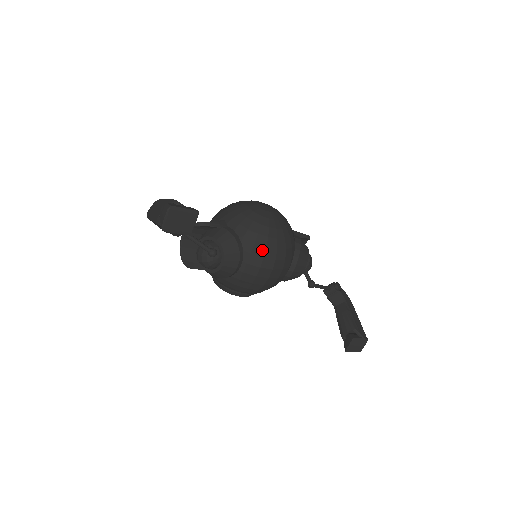
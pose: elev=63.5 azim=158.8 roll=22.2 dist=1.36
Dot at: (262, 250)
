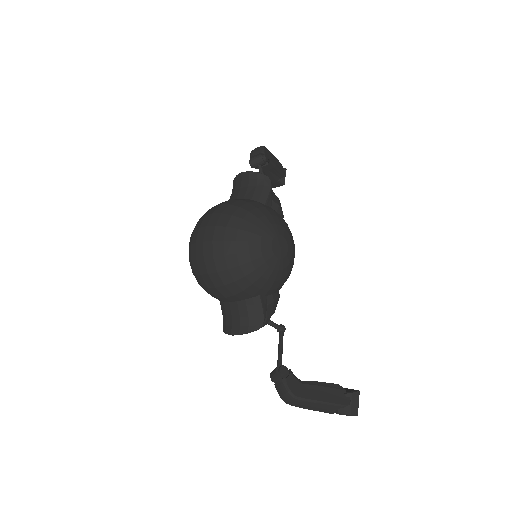
Dot at: occluded
